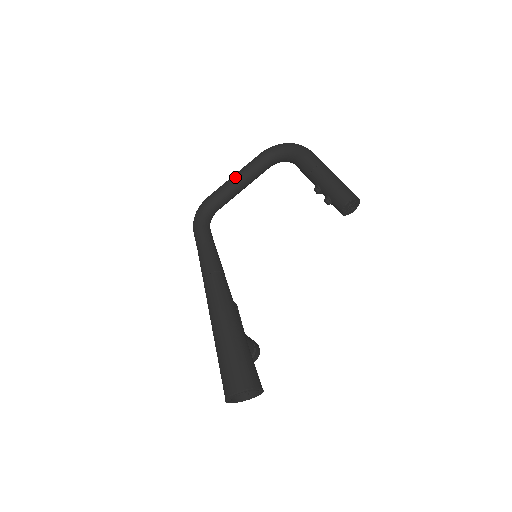
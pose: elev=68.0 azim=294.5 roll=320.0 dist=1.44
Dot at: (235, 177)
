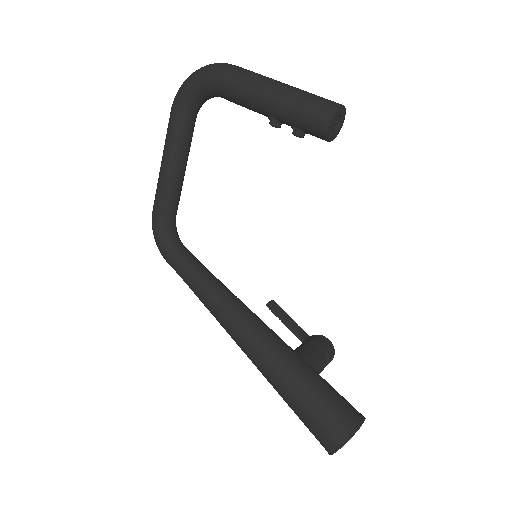
Dot at: (164, 166)
